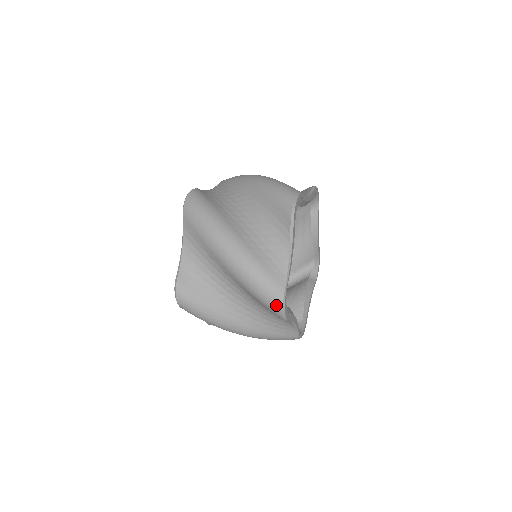
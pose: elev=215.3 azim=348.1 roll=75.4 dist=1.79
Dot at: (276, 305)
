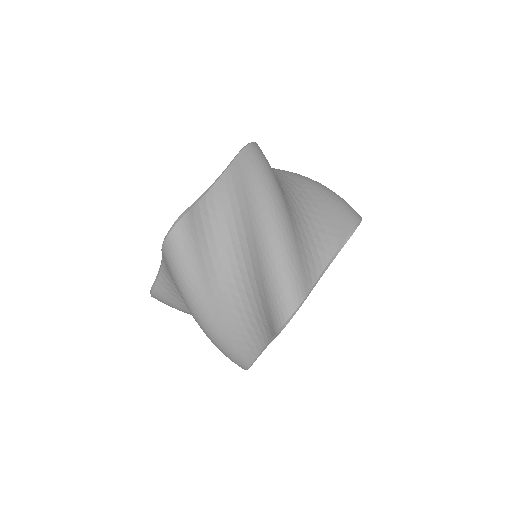
Dot at: (287, 307)
